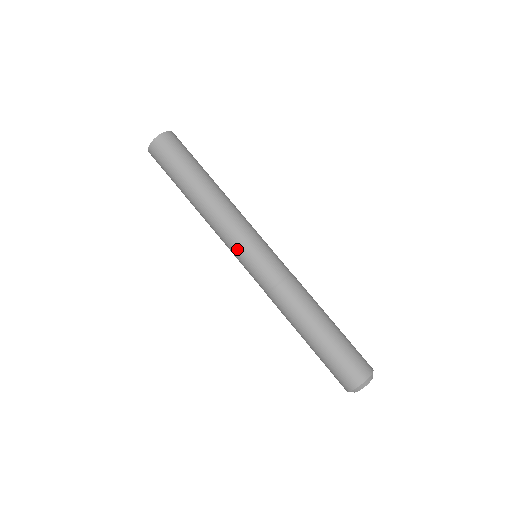
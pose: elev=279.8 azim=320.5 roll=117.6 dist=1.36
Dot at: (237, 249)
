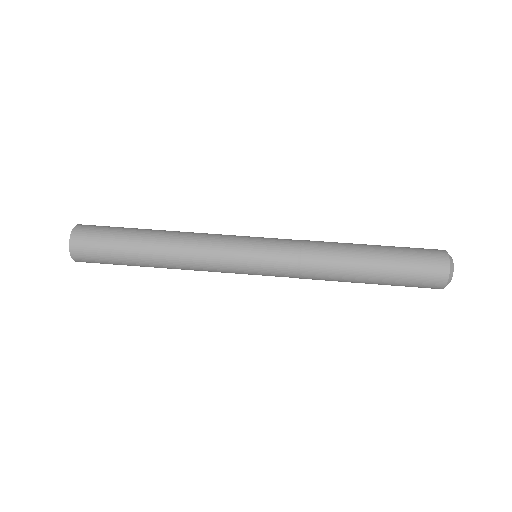
Dot at: (236, 261)
